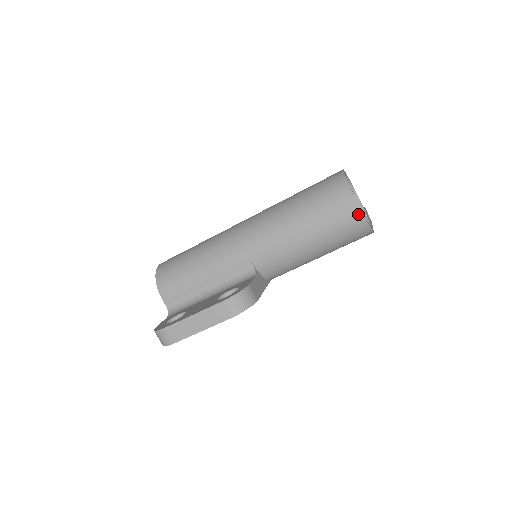
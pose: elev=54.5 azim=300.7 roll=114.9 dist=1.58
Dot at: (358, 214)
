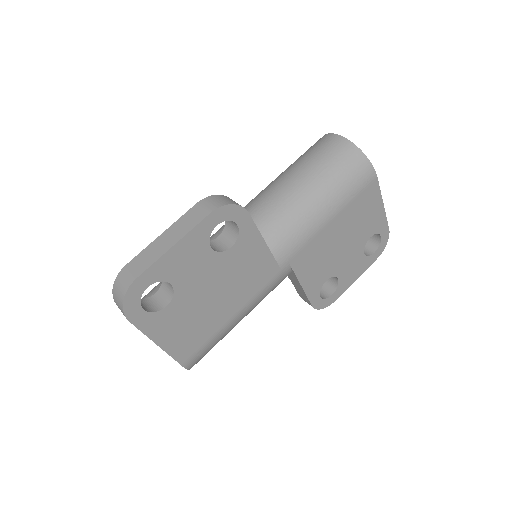
Dot at: (343, 141)
